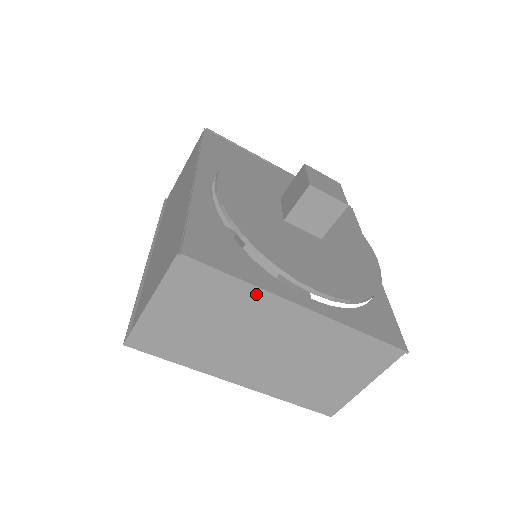
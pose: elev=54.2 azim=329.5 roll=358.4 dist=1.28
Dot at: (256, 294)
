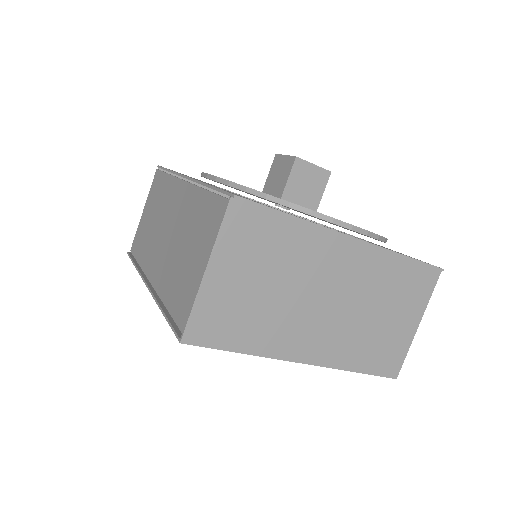
Dot at: (309, 231)
